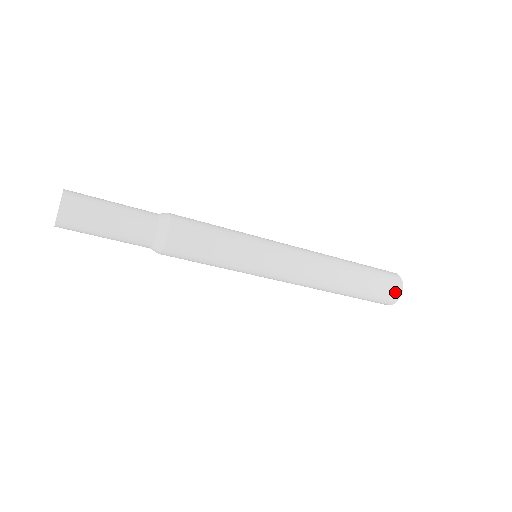
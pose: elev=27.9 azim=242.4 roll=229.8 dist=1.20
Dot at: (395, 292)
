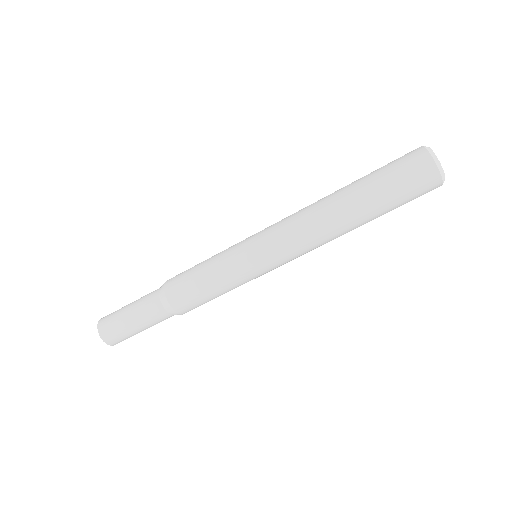
Dot at: (429, 181)
